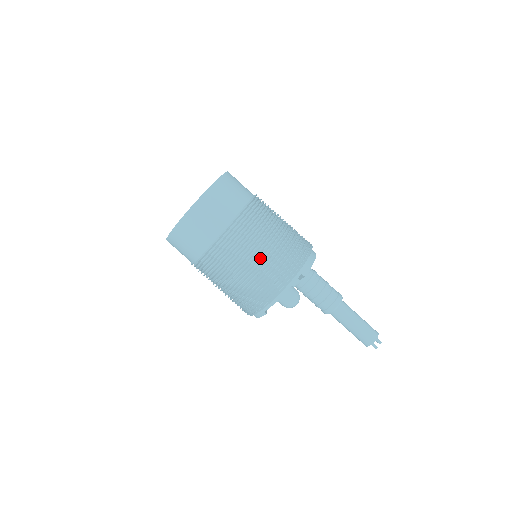
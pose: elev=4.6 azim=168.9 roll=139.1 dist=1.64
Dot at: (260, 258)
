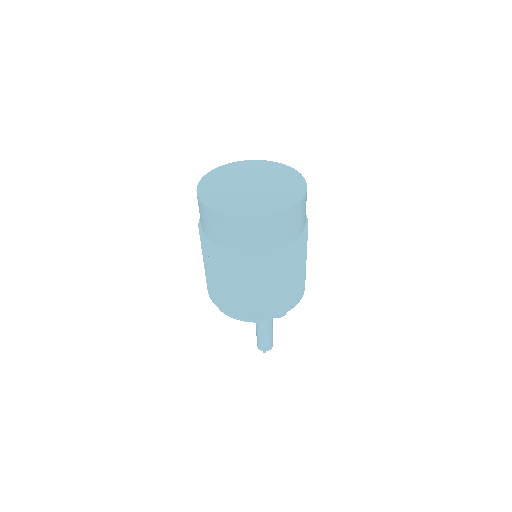
Dot at: (300, 271)
